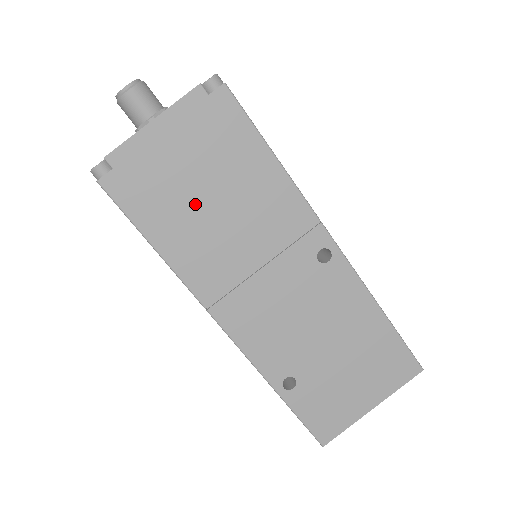
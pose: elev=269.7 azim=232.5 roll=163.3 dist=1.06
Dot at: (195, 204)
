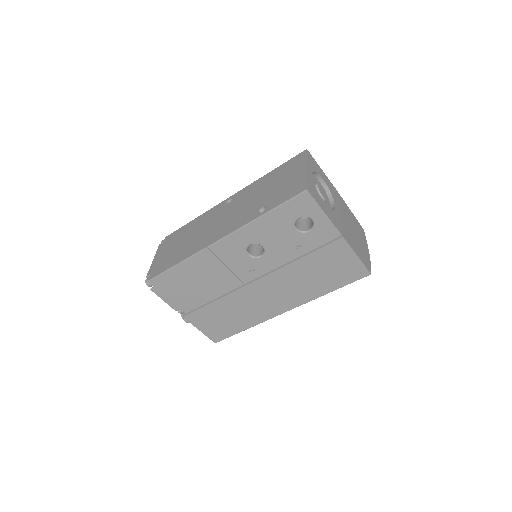
Dot at: (179, 249)
